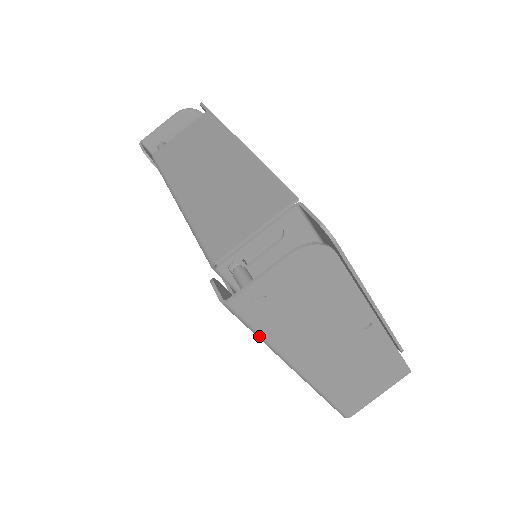
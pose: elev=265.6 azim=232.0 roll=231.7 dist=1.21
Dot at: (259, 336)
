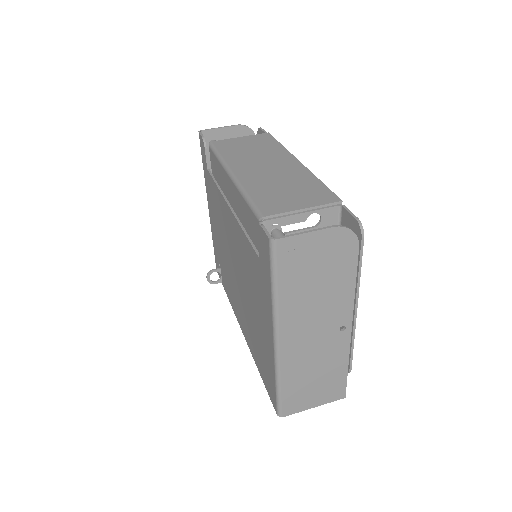
Dot at: (274, 286)
